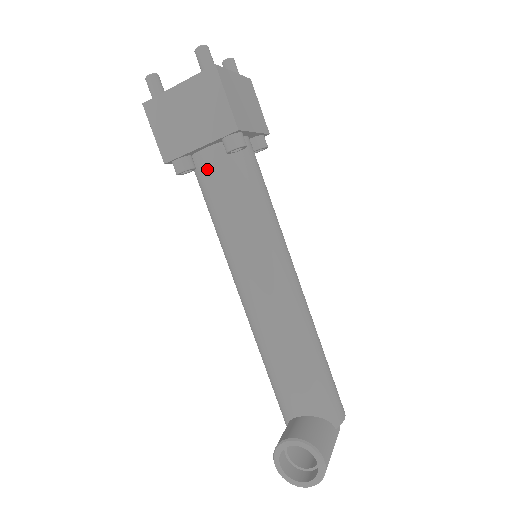
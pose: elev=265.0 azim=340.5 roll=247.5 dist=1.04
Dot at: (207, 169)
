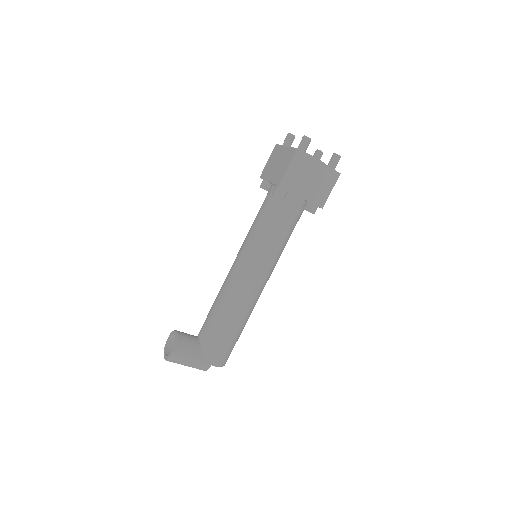
Dot at: (267, 195)
